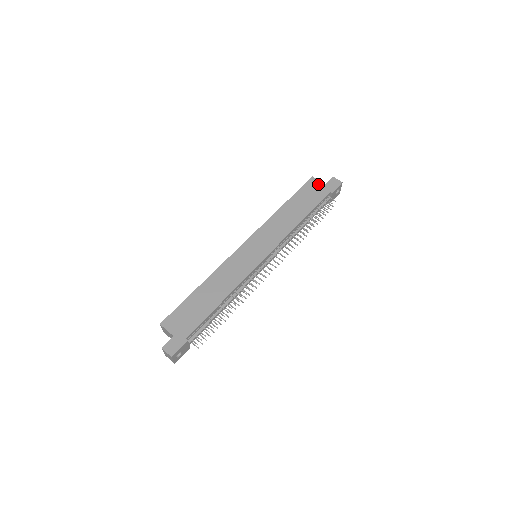
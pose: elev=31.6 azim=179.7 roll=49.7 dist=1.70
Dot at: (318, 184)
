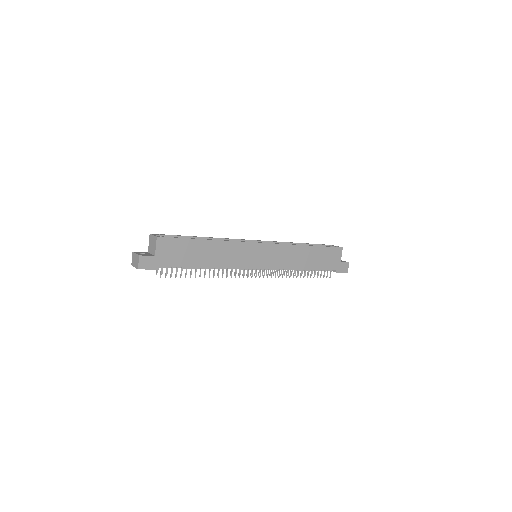
Dot at: (338, 257)
